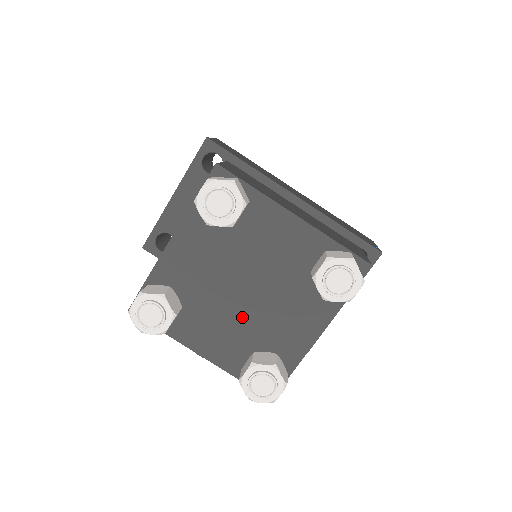
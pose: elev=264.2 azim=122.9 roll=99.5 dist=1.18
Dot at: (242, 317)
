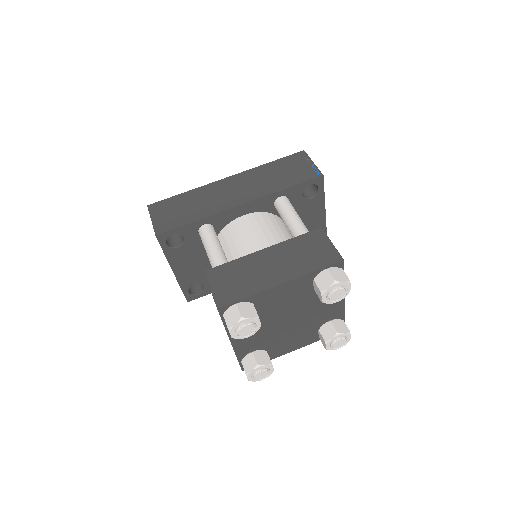
Dot at: (299, 327)
